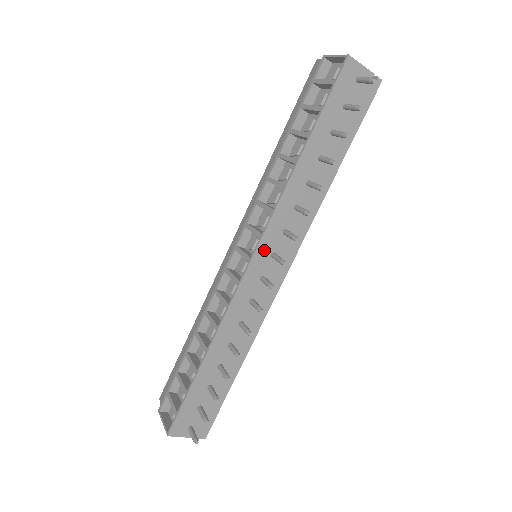
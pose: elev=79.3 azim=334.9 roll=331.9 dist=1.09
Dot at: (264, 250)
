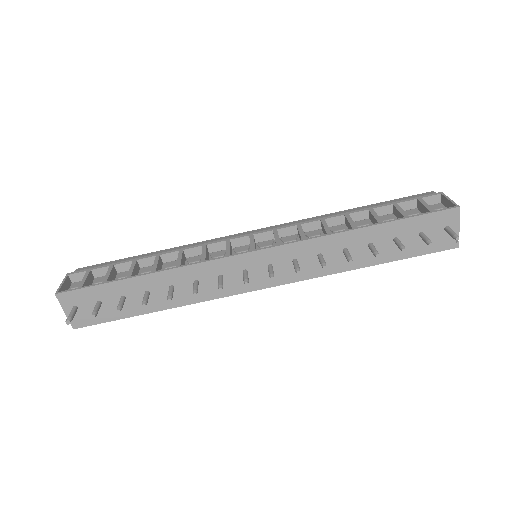
Dot at: (269, 255)
